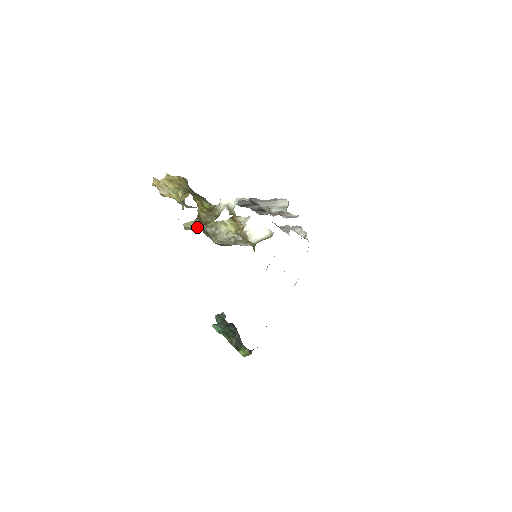
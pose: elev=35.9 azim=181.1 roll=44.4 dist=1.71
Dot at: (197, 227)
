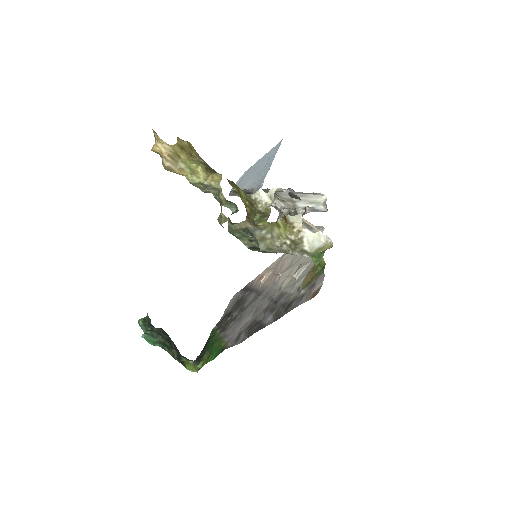
Dot at: (244, 228)
